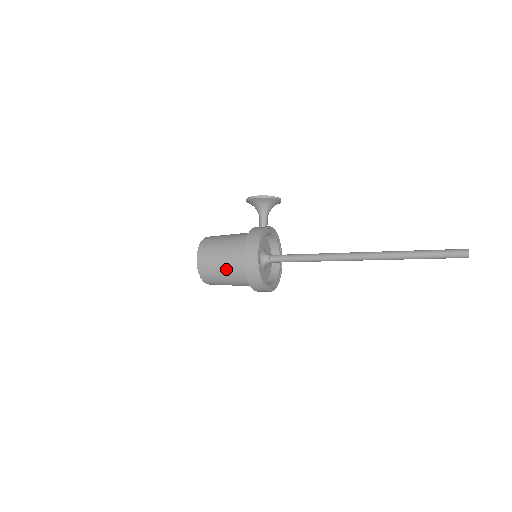
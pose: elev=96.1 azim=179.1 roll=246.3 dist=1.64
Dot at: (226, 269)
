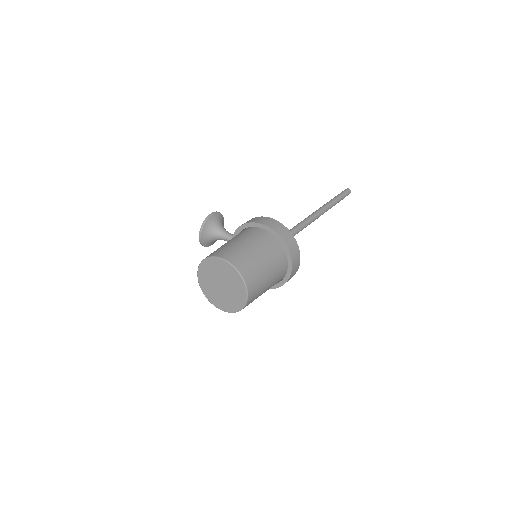
Dot at: (260, 249)
